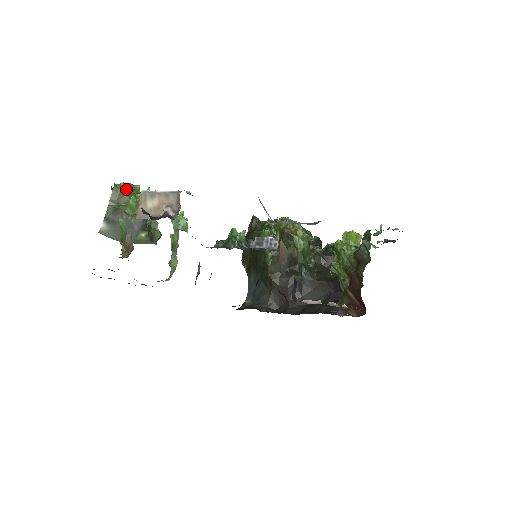
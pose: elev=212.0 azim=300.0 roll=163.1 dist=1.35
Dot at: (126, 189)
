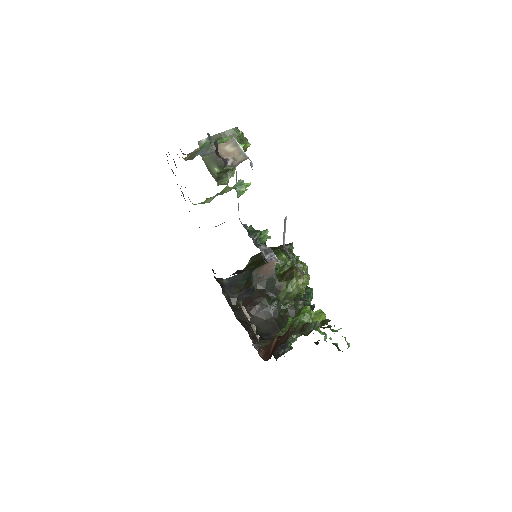
Dot at: (239, 137)
